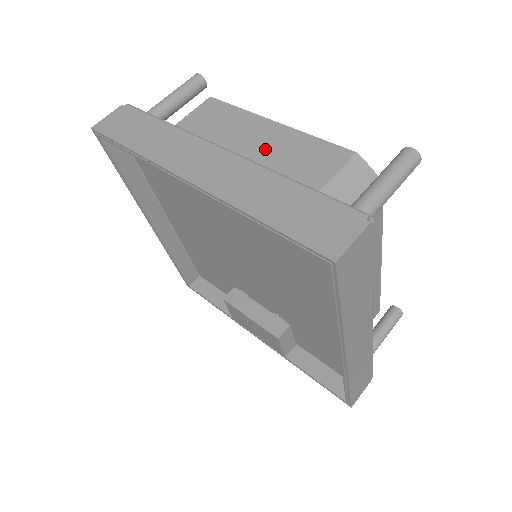
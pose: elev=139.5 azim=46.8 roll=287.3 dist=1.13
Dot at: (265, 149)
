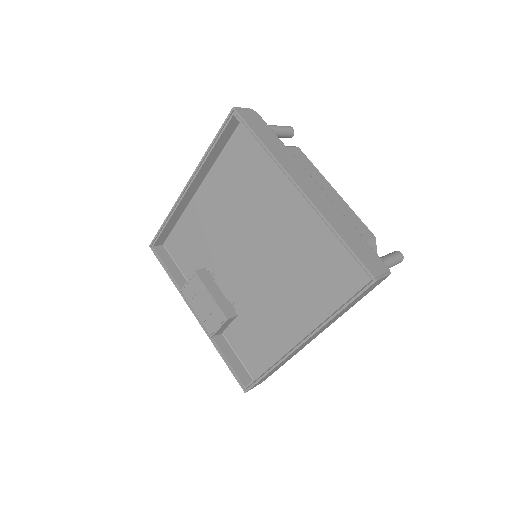
Dot at: occluded
